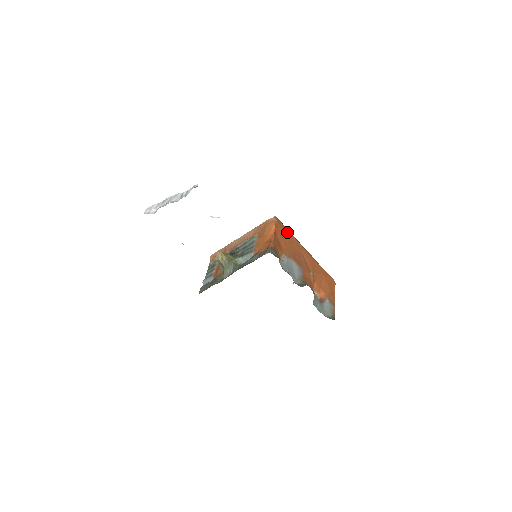
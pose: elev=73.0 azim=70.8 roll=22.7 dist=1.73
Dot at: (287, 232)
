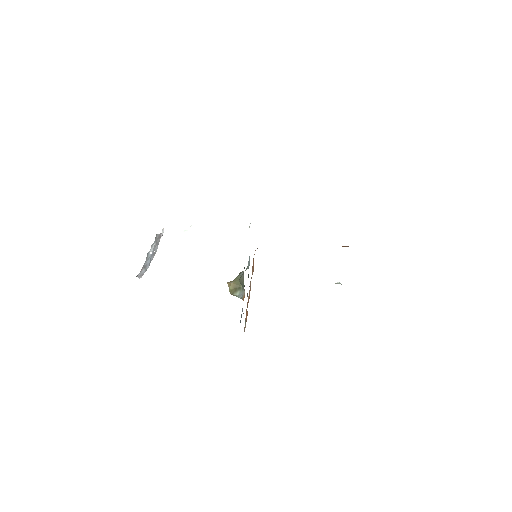
Dot at: occluded
